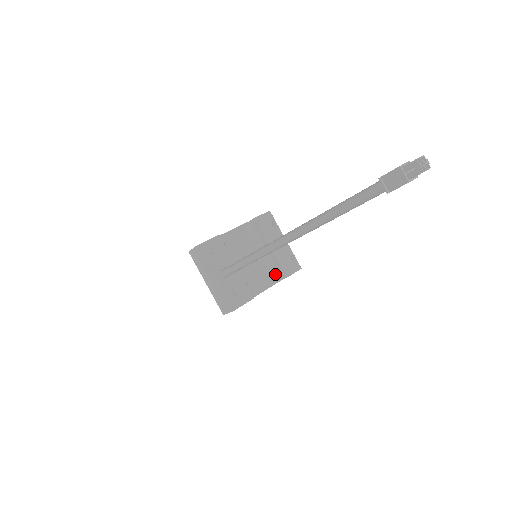
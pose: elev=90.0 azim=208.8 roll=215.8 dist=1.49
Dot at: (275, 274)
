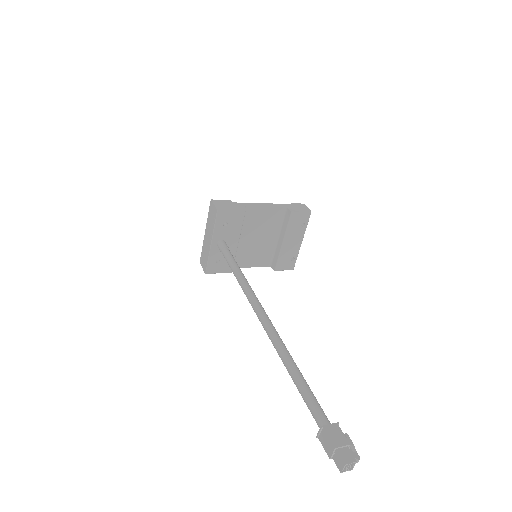
Dot at: (268, 260)
